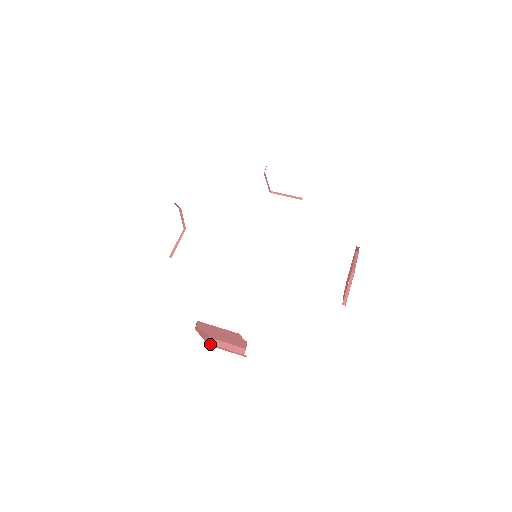
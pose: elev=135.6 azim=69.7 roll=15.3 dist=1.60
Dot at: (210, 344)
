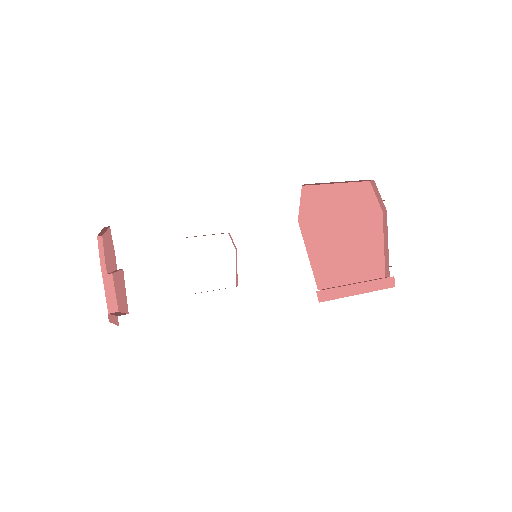
Dot at: occluded
